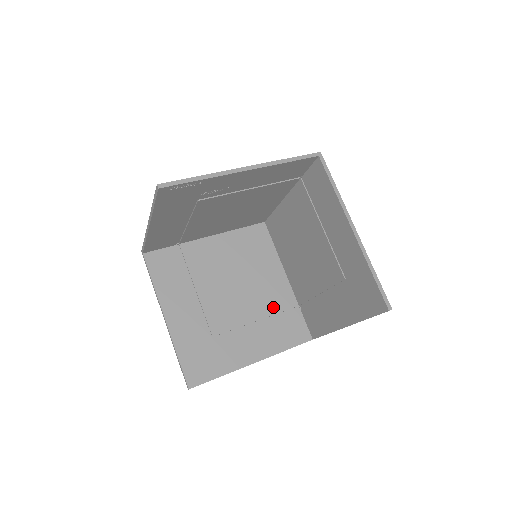
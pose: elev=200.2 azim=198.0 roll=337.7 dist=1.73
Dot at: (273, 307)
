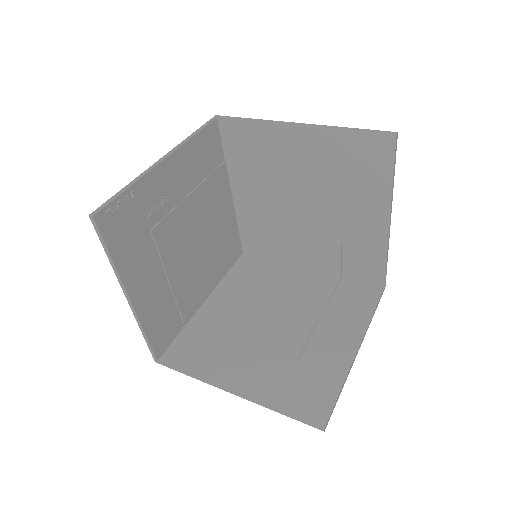
Dot at: (321, 296)
